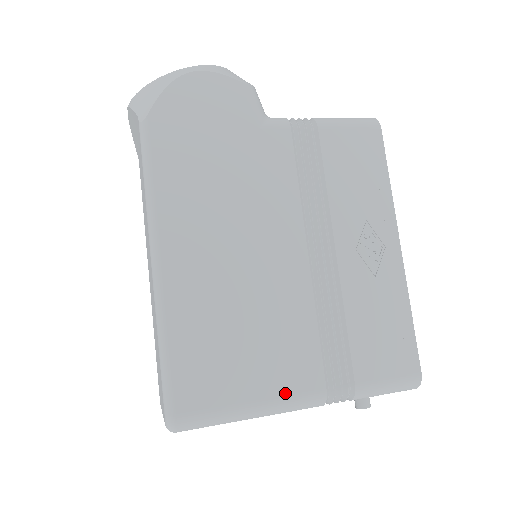
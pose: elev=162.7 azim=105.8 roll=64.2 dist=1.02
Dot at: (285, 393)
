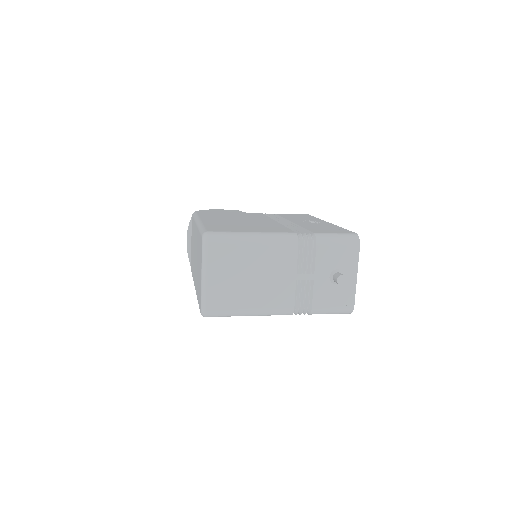
Dot at: (270, 232)
